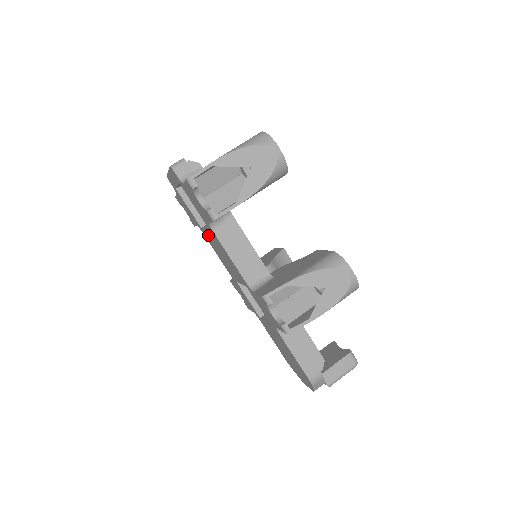
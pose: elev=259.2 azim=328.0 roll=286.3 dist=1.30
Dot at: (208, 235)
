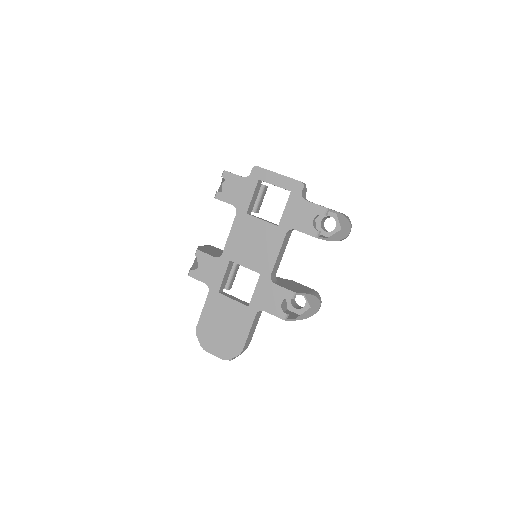
Dot at: (255, 224)
